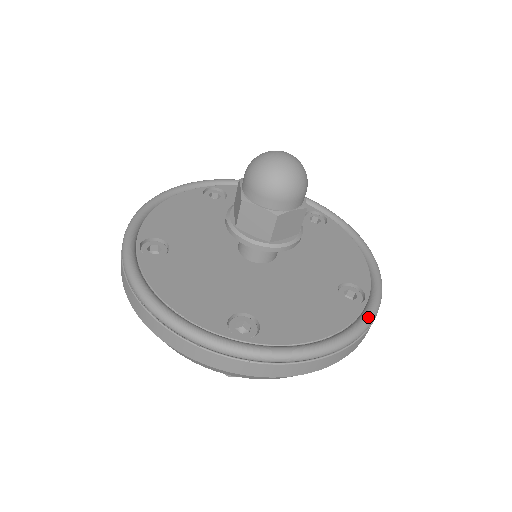
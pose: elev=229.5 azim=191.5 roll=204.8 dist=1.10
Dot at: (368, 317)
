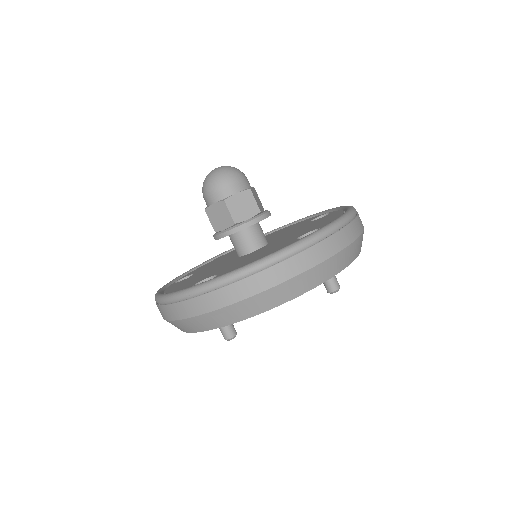
Dot at: (342, 206)
